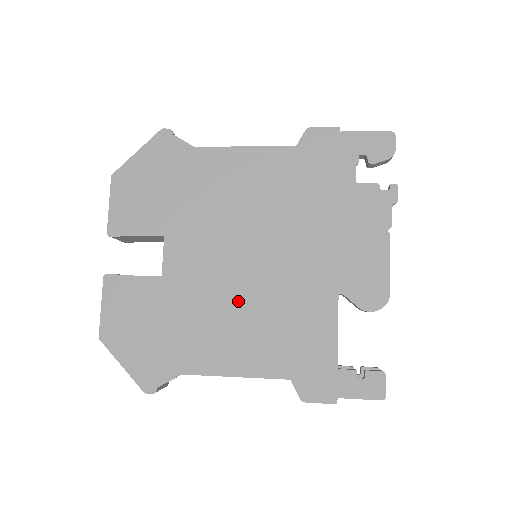
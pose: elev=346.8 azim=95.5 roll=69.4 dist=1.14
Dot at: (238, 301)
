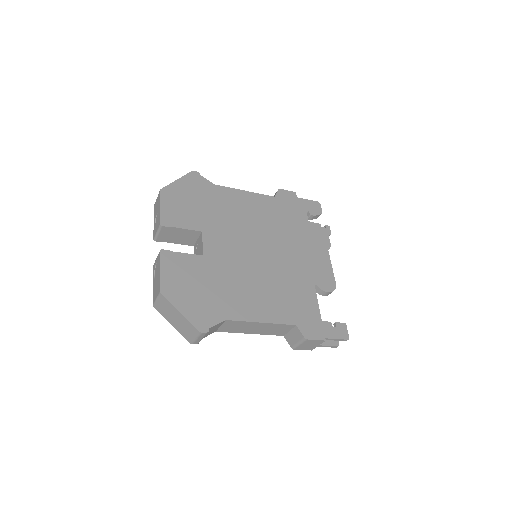
Dot at: (256, 276)
